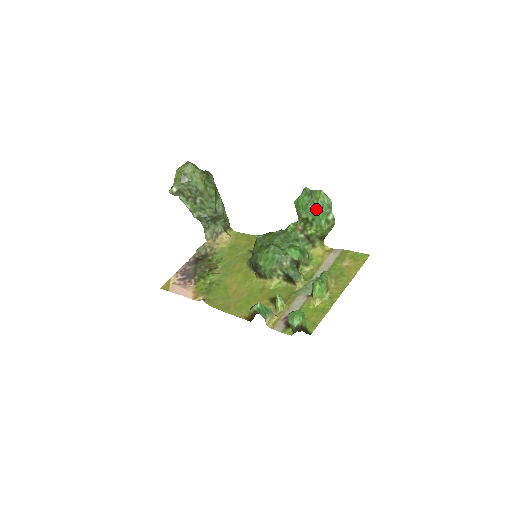
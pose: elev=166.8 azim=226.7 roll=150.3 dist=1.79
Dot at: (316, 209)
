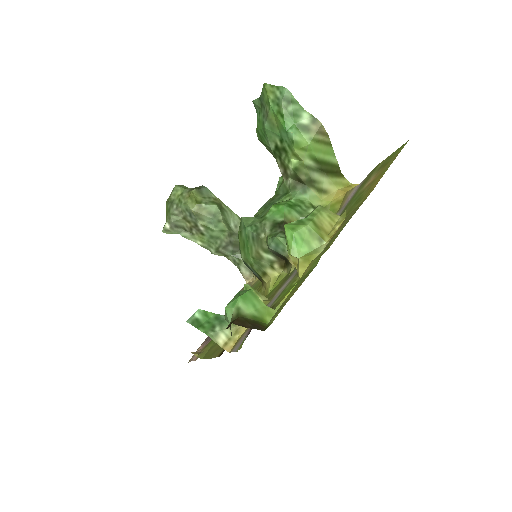
Dot at: (274, 119)
